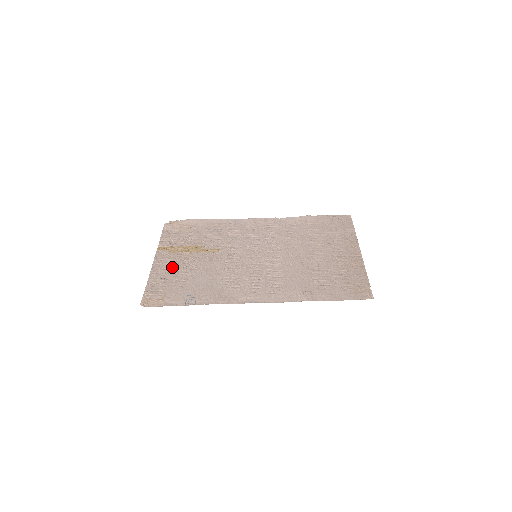
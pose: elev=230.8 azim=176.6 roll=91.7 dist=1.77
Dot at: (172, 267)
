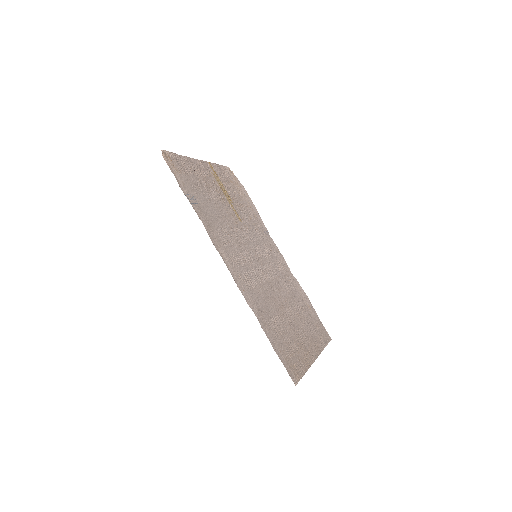
Dot at: (204, 177)
